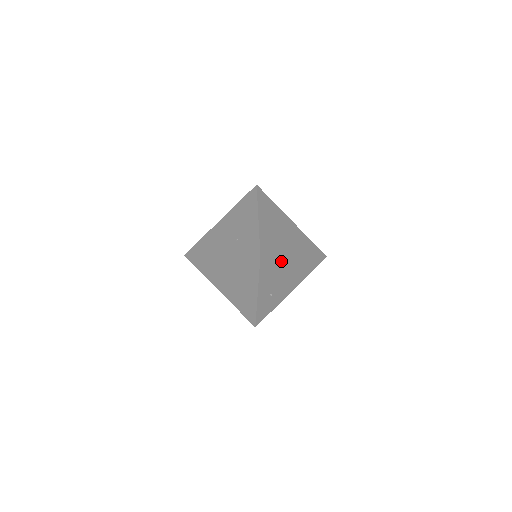
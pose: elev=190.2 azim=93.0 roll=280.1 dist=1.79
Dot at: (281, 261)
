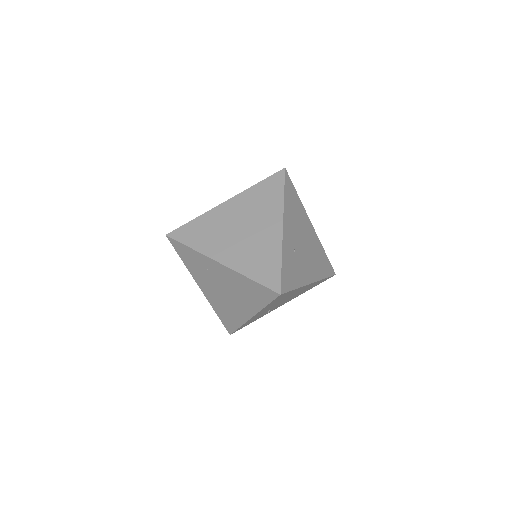
Dot at: (300, 208)
